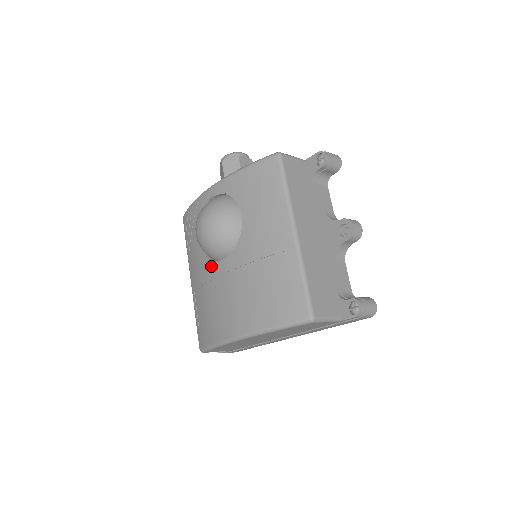
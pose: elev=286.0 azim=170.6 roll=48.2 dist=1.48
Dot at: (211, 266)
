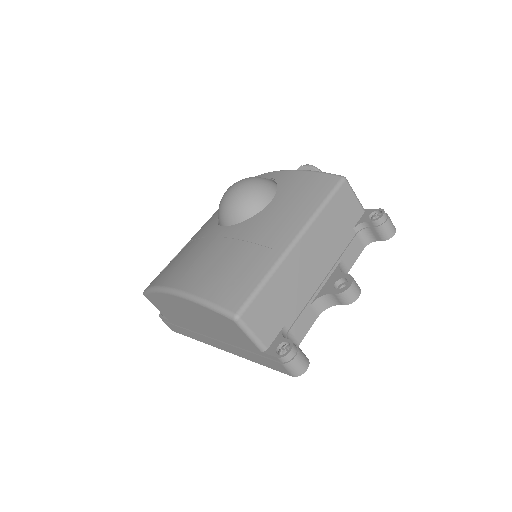
Dot at: (213, 227)
